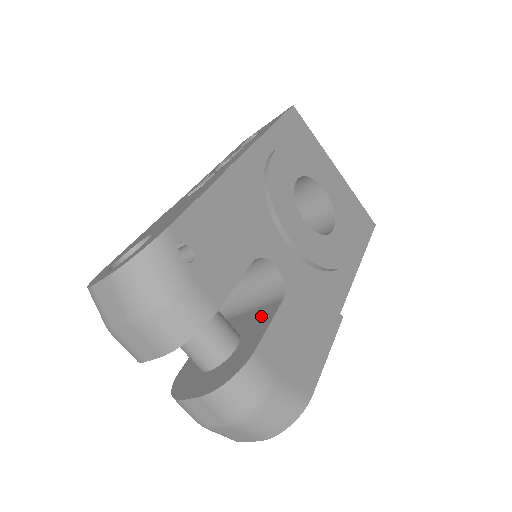
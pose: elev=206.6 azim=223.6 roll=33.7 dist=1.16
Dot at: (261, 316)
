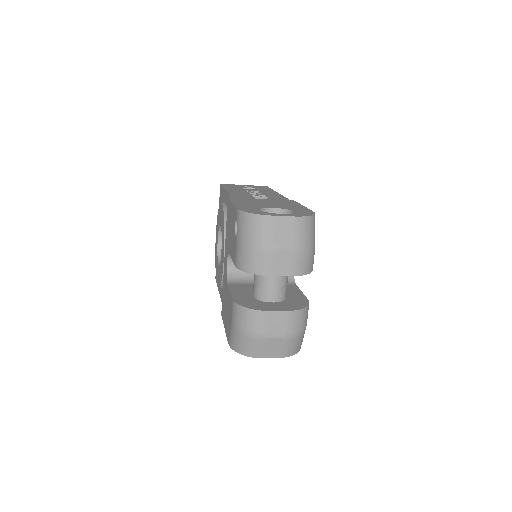
Dot at: occluded
